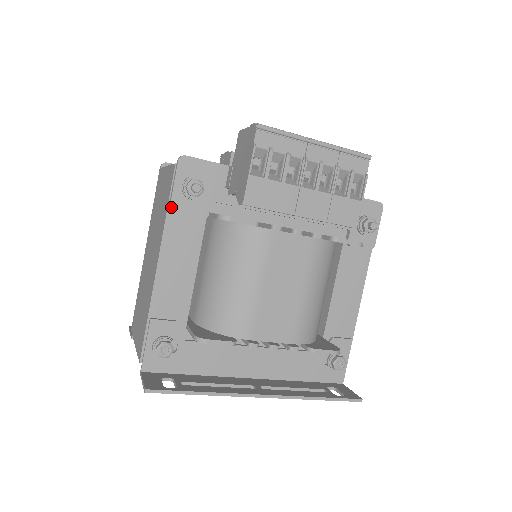
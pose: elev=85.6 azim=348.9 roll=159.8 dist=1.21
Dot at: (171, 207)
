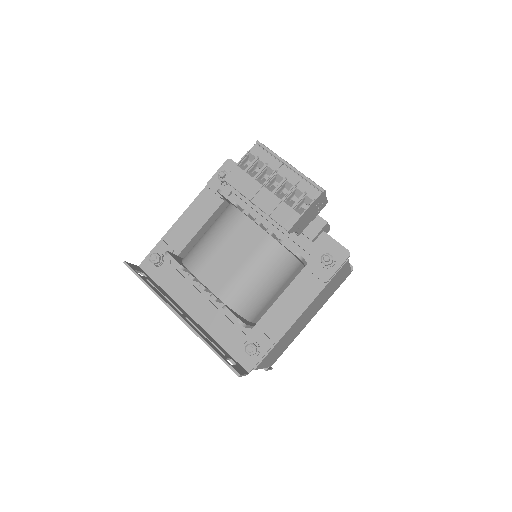
Dot at: (208, 183)
